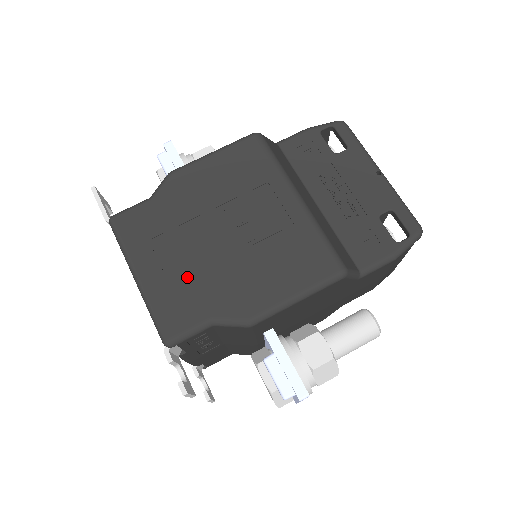
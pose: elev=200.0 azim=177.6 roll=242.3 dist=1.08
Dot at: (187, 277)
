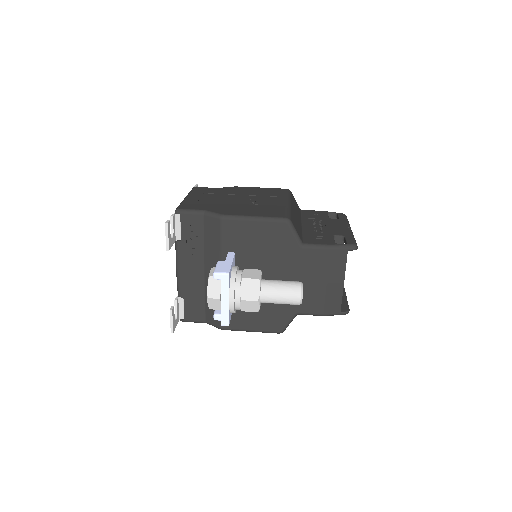
Dot at: (208, 202)
